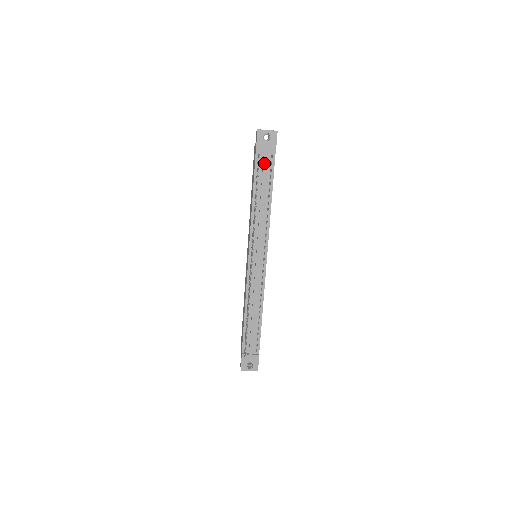
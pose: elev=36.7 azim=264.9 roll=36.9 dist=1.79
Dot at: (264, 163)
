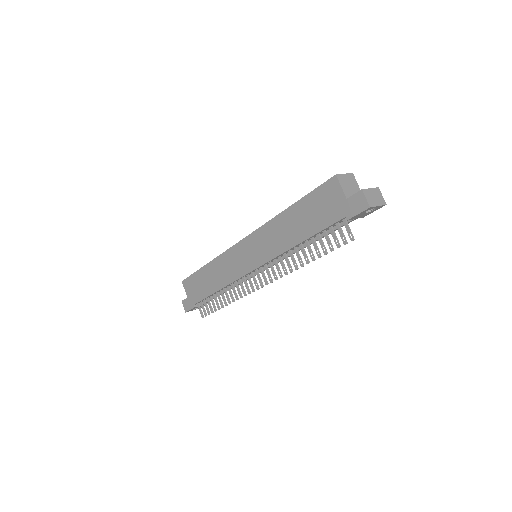
Dot at: (343, 225)
